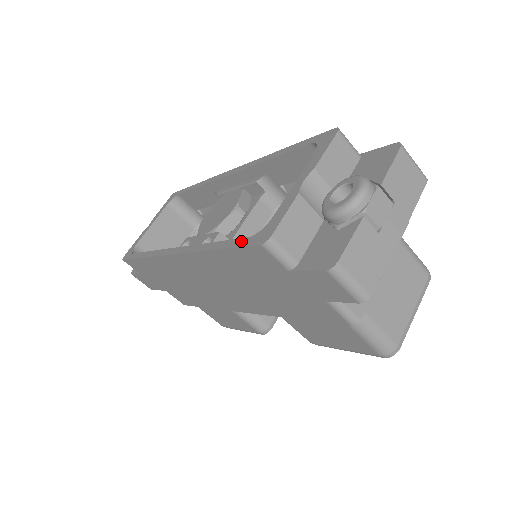
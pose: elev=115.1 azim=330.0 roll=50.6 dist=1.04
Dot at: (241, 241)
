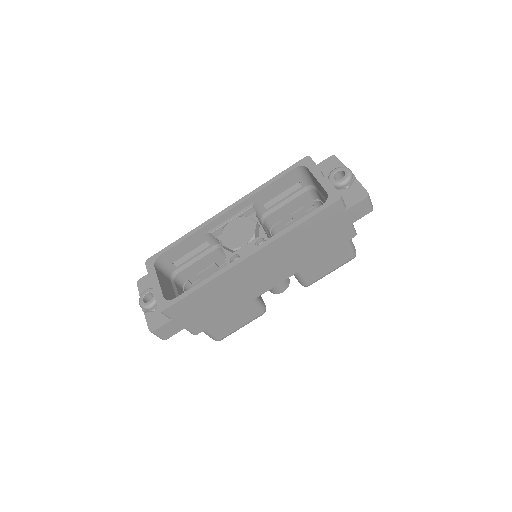
Dot at: (320, 208)
